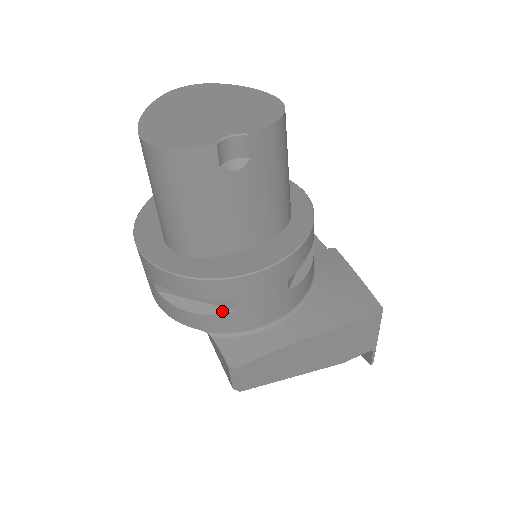
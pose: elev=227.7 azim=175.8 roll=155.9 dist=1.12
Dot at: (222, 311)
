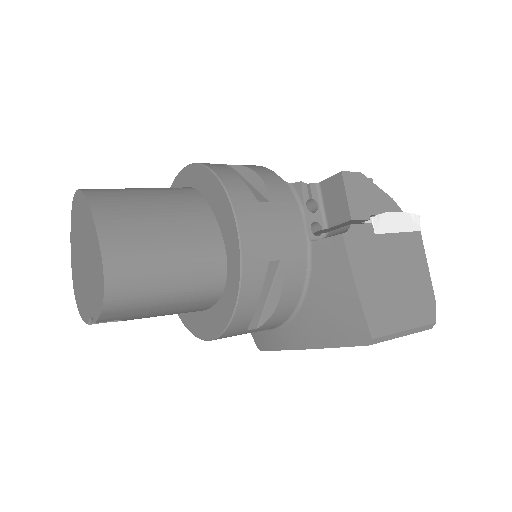
Dot at: occluded
